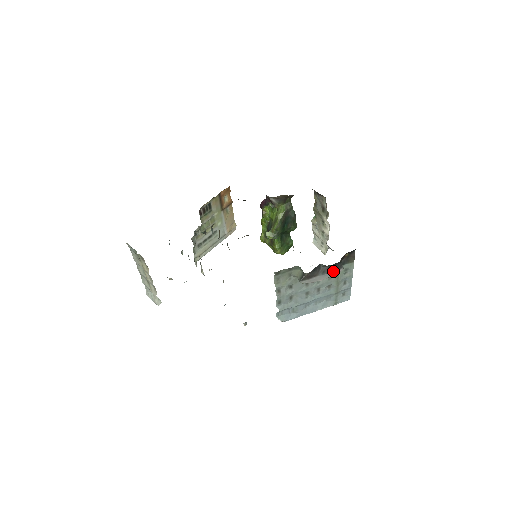
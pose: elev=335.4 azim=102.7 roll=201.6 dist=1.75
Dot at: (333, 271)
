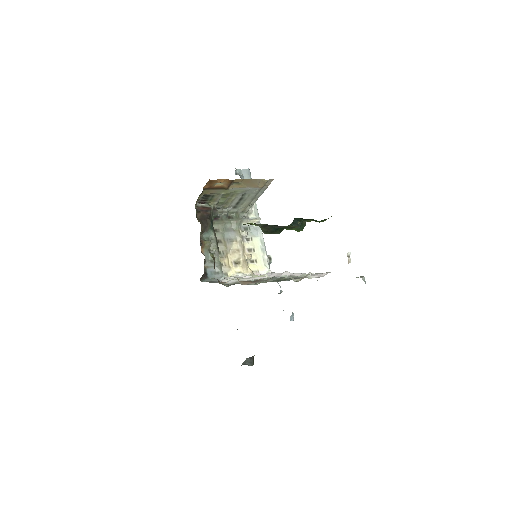
Dot at: occluded
